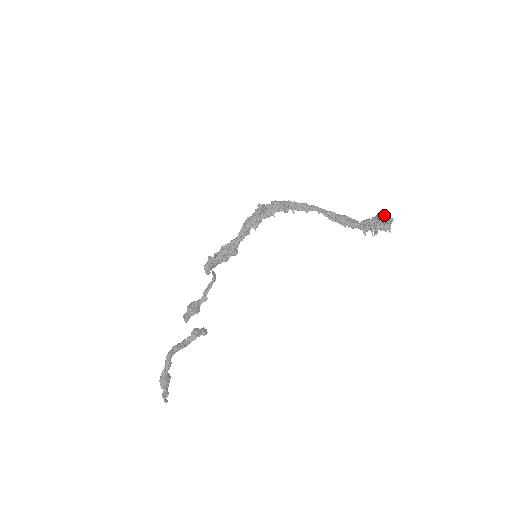
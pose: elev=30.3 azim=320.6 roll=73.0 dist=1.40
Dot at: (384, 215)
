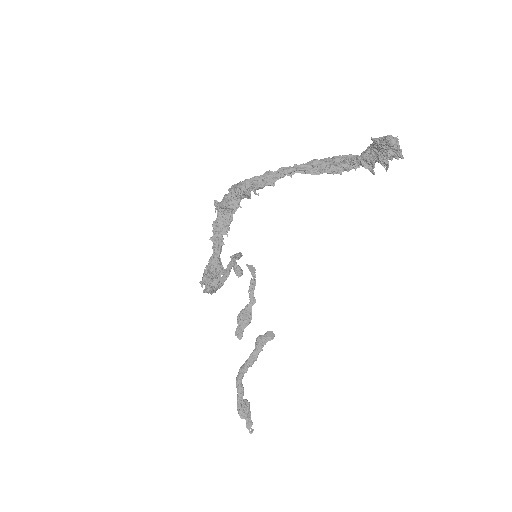
Dot at: (380, 138)
